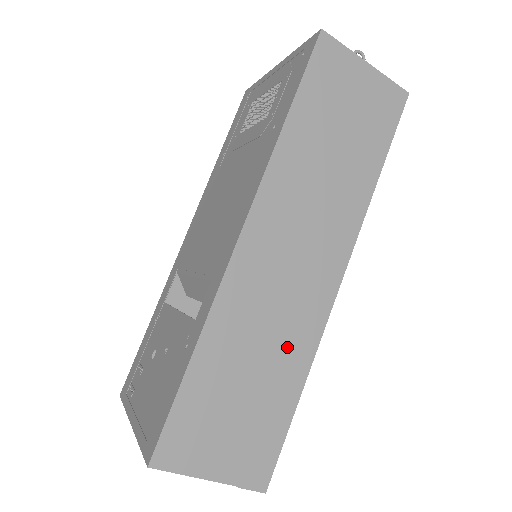
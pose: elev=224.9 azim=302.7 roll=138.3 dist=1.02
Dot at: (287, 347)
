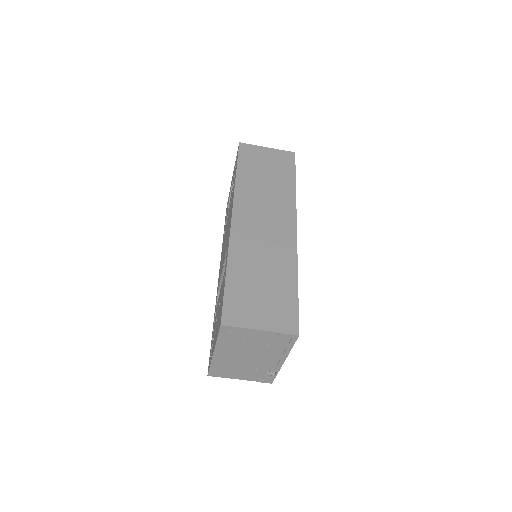
Dot at: (279, 262)
